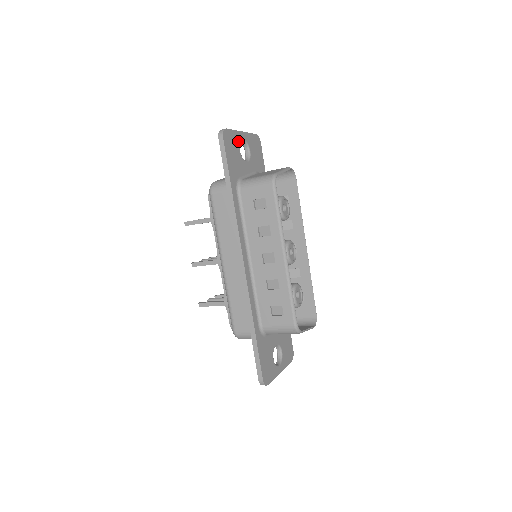
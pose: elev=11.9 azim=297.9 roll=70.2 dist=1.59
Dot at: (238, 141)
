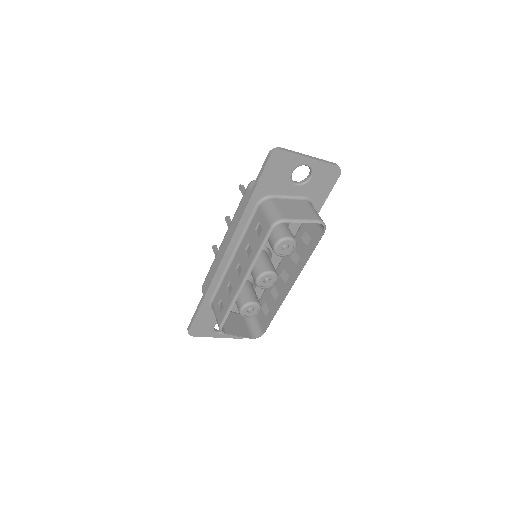
Dot at: (296, 165)
